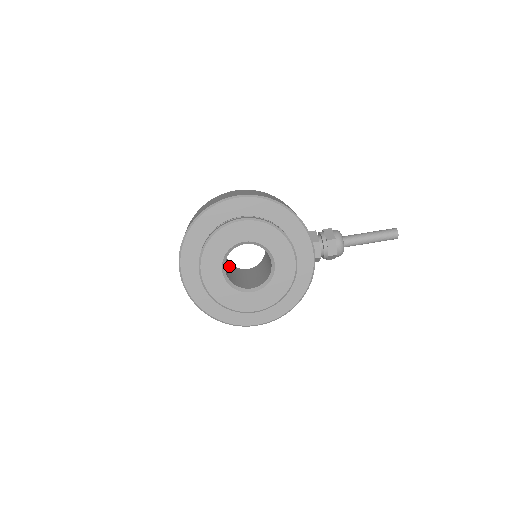
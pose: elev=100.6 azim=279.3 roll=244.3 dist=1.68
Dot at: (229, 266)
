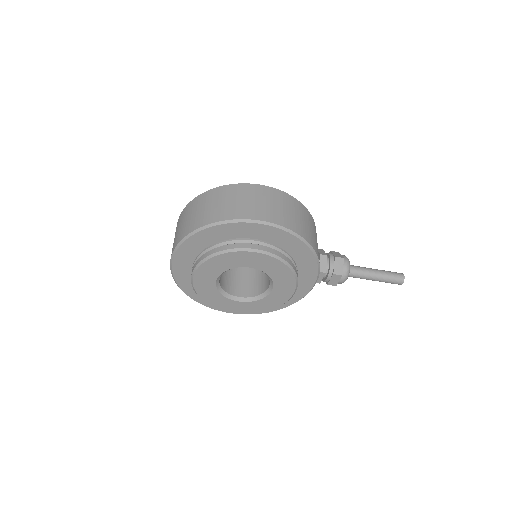
Dot at: occluded
